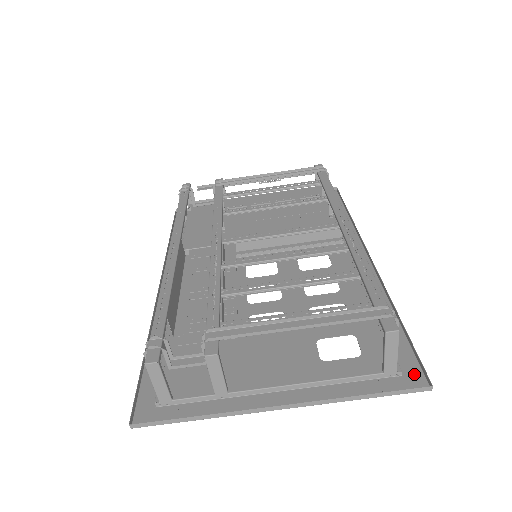
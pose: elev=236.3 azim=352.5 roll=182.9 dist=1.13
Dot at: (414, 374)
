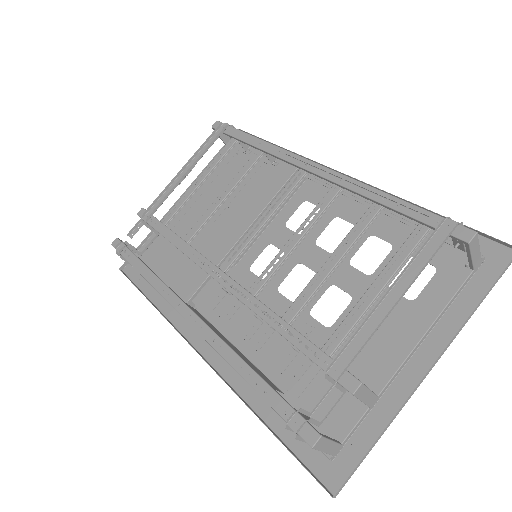
Dot at: (493, 250)
